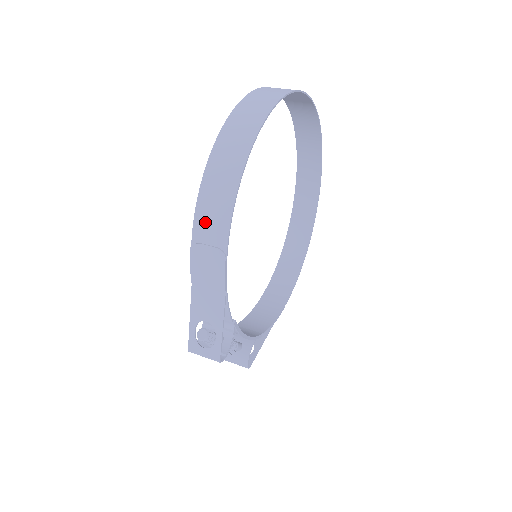
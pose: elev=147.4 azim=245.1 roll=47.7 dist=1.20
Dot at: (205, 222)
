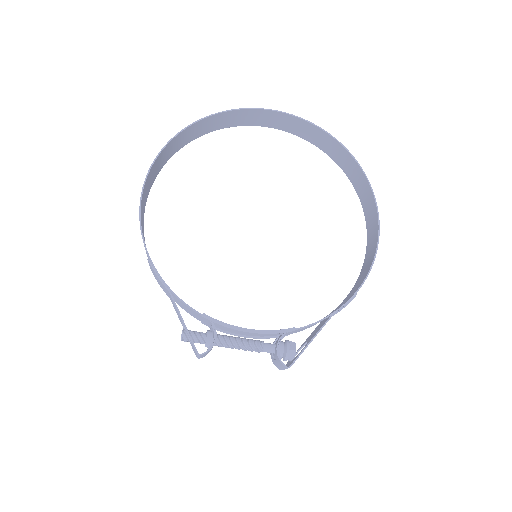
Dot at: occluded
